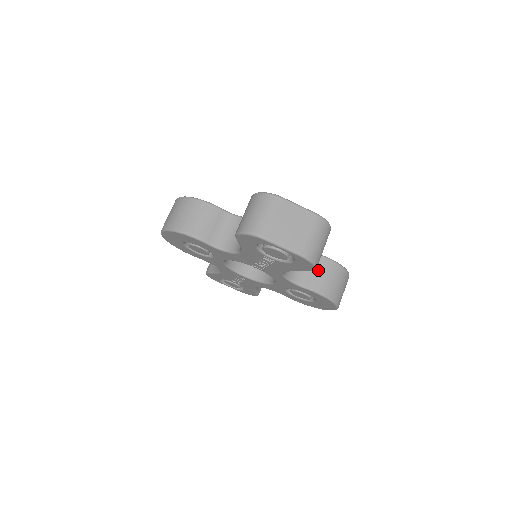
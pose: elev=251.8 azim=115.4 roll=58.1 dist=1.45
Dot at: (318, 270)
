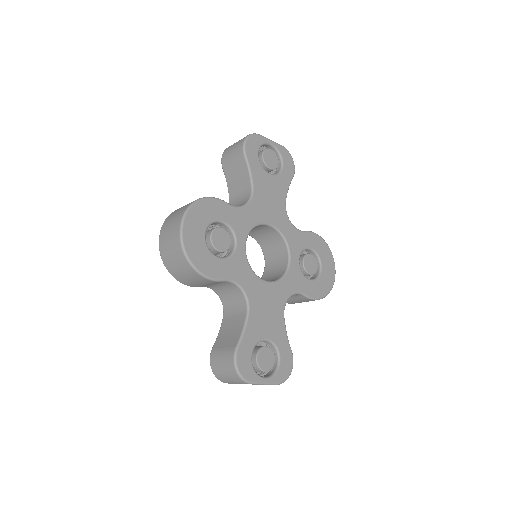
Dot at: (298, 300)
